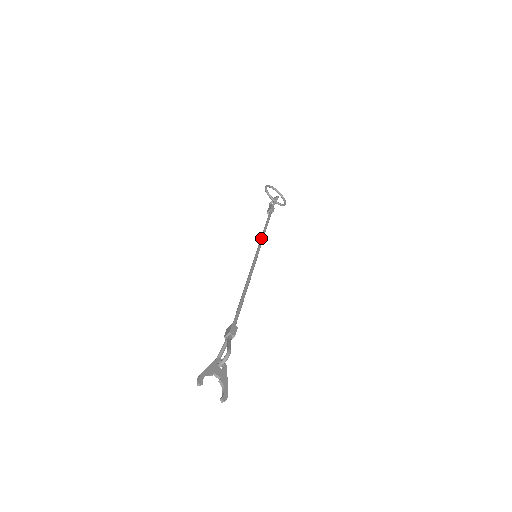
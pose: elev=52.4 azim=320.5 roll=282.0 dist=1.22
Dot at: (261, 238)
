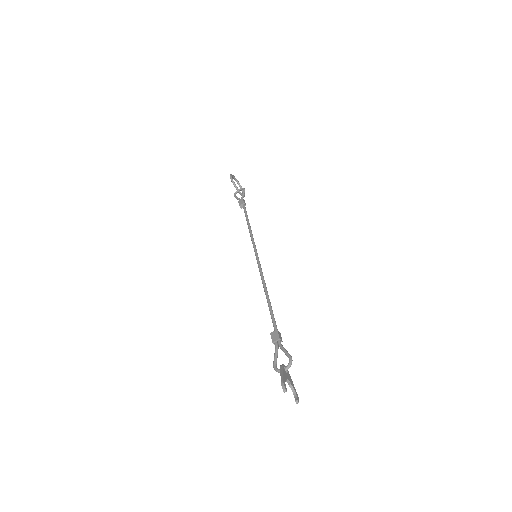
Dot at: (252, 236)
